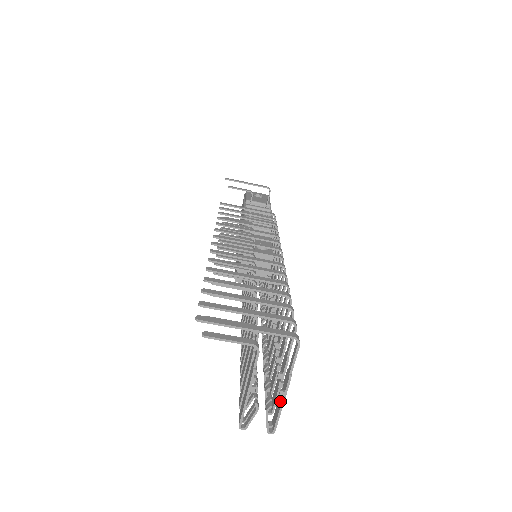
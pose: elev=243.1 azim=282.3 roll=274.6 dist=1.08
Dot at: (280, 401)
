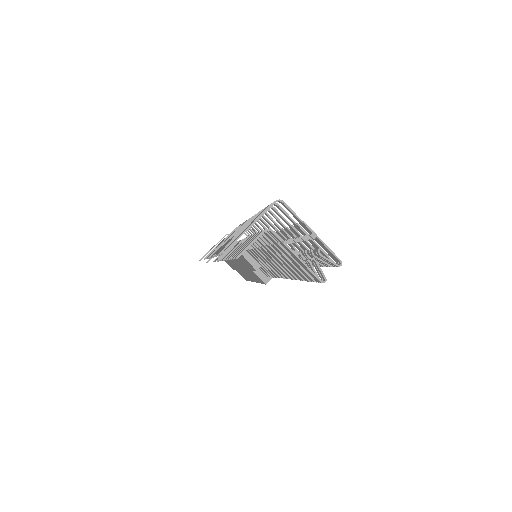
Dot at: (320, 243)
